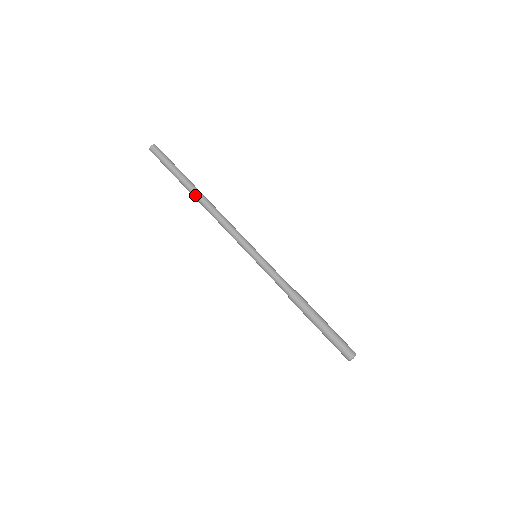
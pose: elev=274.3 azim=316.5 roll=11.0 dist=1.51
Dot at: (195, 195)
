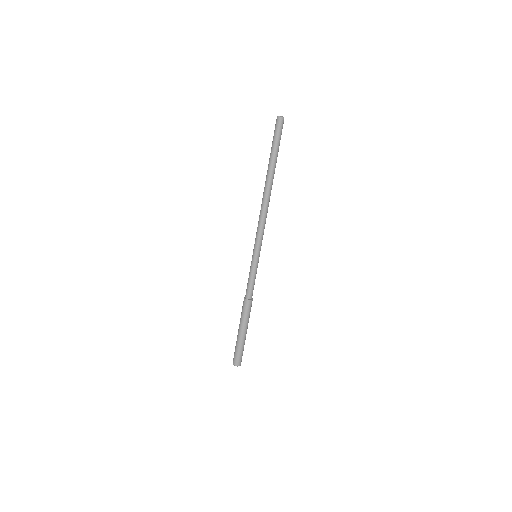
Dot at: (267, 180)
